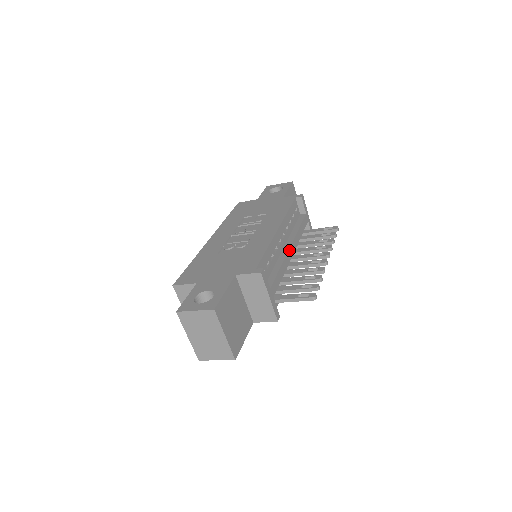
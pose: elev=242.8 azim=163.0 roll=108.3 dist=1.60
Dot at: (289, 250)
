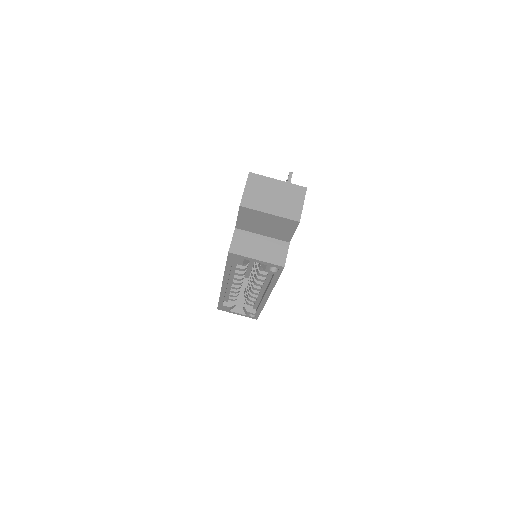
Dot at: occluded
